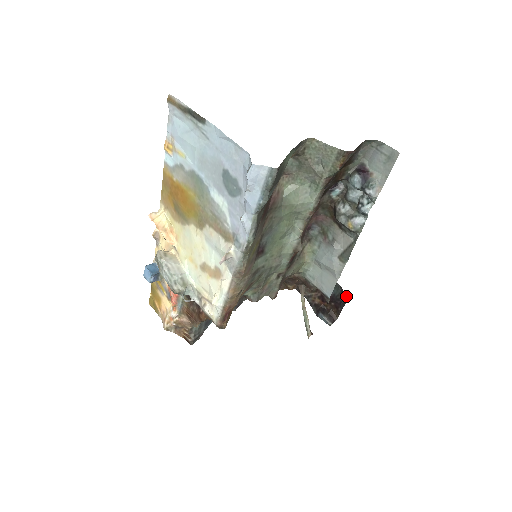
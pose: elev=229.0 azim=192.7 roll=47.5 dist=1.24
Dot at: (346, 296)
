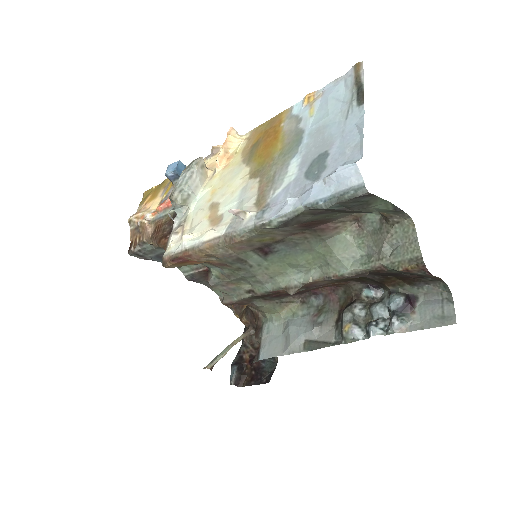
Dot at: (270, 379)
